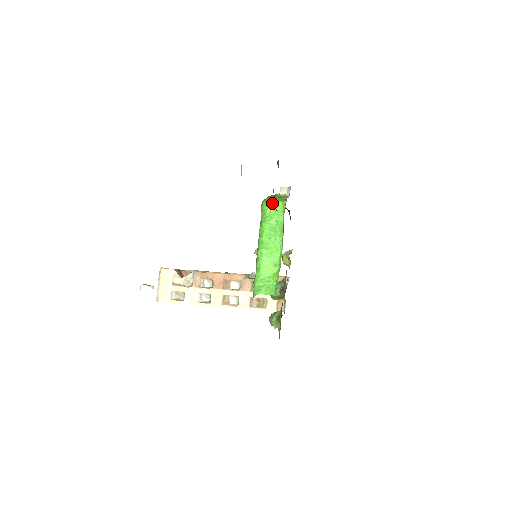
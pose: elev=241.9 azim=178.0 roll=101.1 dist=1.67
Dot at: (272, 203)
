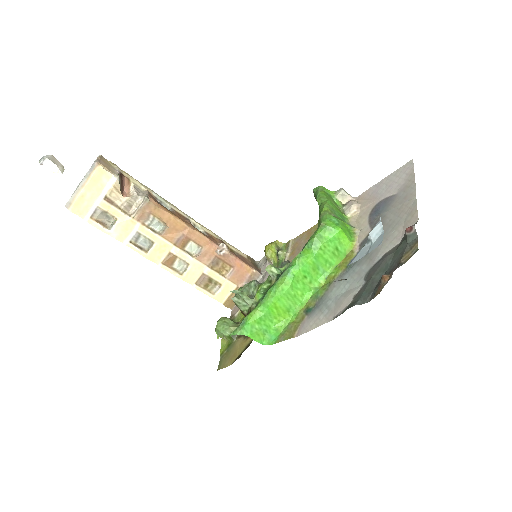
Dot at: (339, 236)
